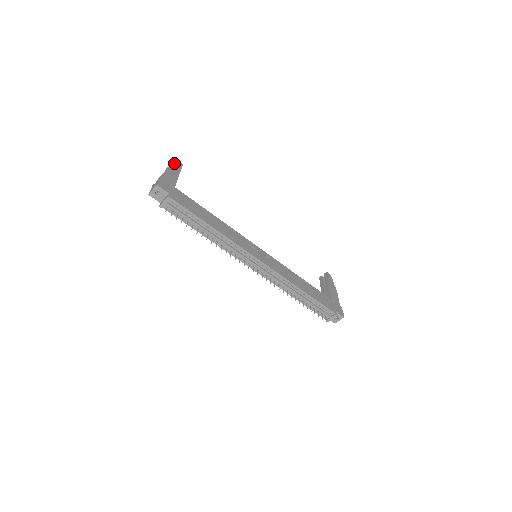
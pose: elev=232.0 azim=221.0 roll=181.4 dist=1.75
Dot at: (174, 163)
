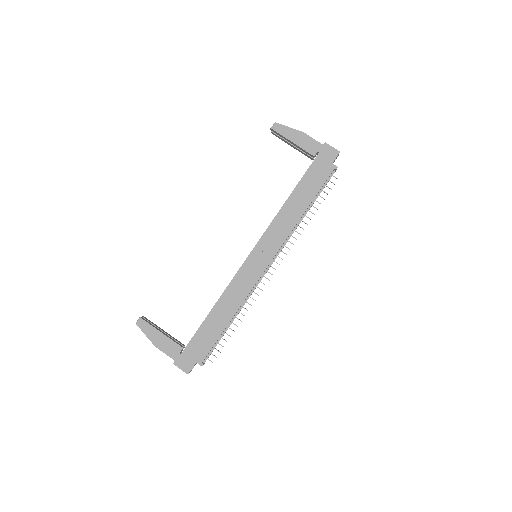
Dot at: (143, 332)
